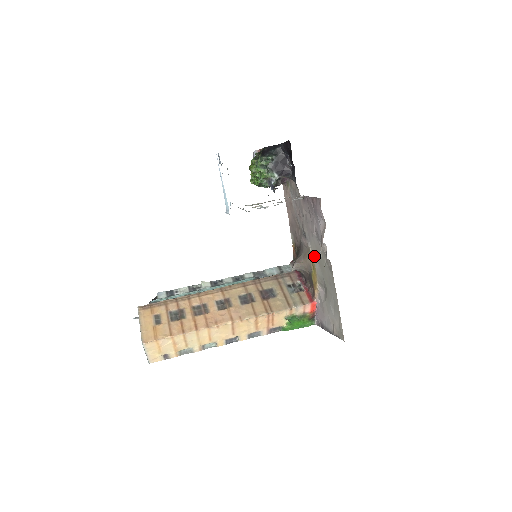
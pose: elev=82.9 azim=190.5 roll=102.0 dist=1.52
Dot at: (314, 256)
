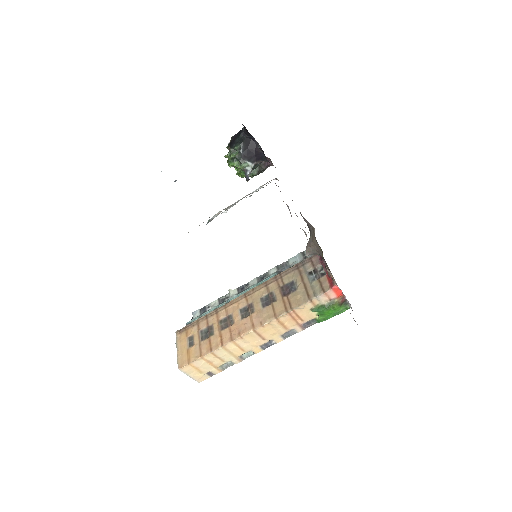
Dot at: occluded
